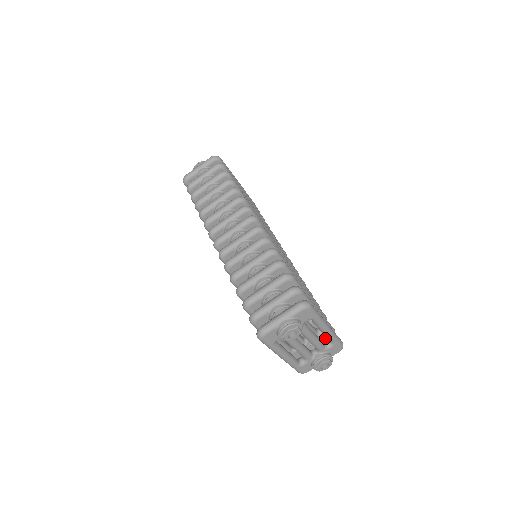
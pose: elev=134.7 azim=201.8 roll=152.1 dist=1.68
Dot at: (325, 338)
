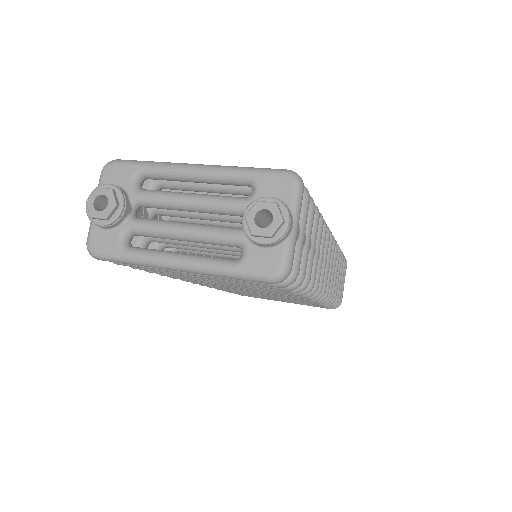
Dot at: occluded
